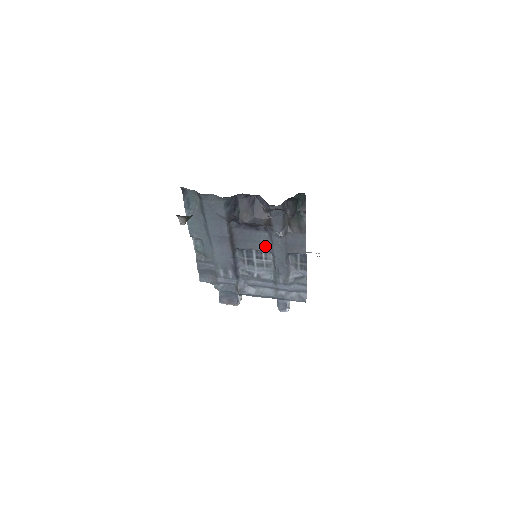
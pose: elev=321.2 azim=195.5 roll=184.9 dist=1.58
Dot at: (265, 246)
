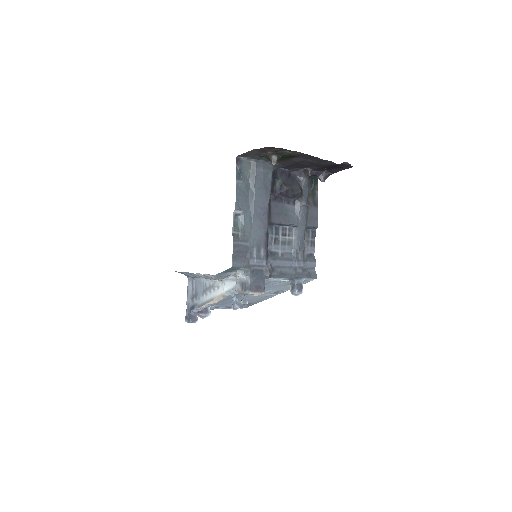
Dot at: (292, 220)
